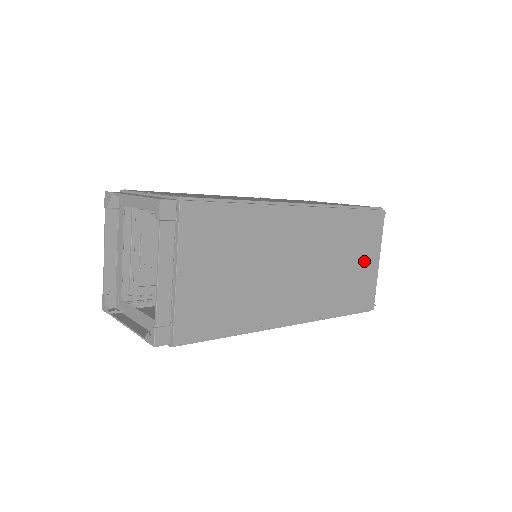
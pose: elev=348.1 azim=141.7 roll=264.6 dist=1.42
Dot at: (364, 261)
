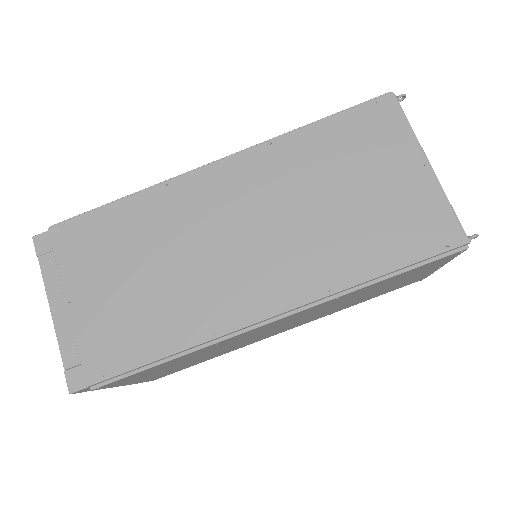
Dot at: (388, 178)
